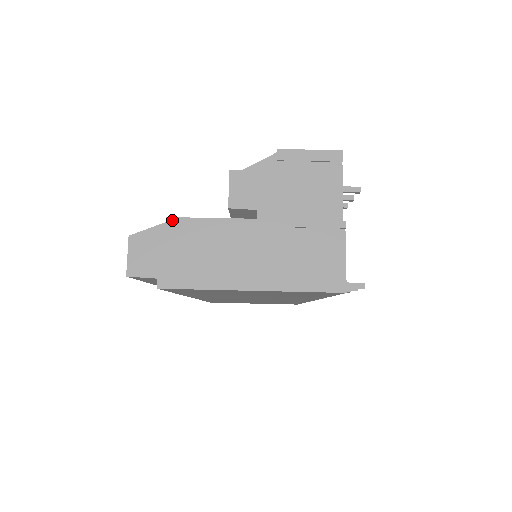
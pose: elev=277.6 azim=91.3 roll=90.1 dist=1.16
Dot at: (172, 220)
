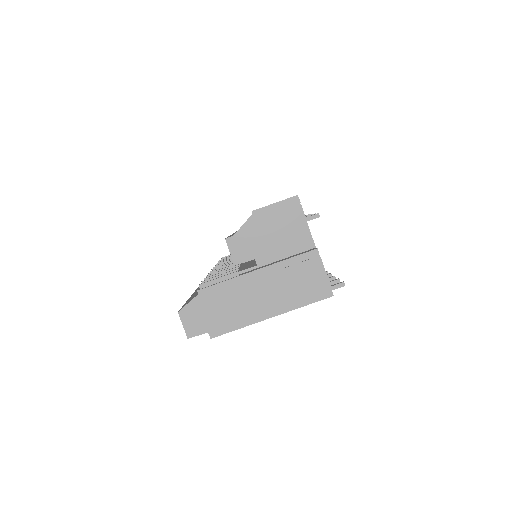
Dot at: (202, 291)
